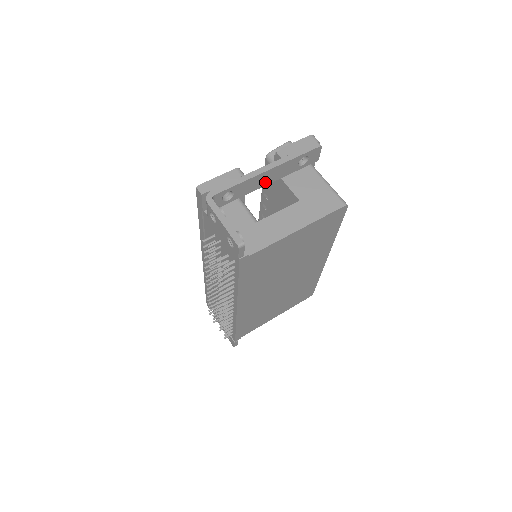
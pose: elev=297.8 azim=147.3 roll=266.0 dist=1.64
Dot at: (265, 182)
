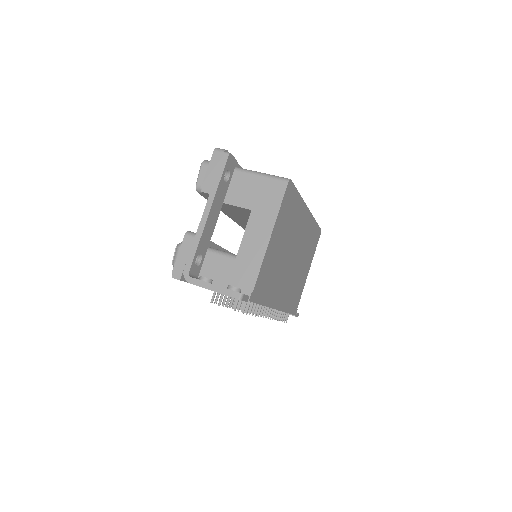
Dot at: (214, 220)
